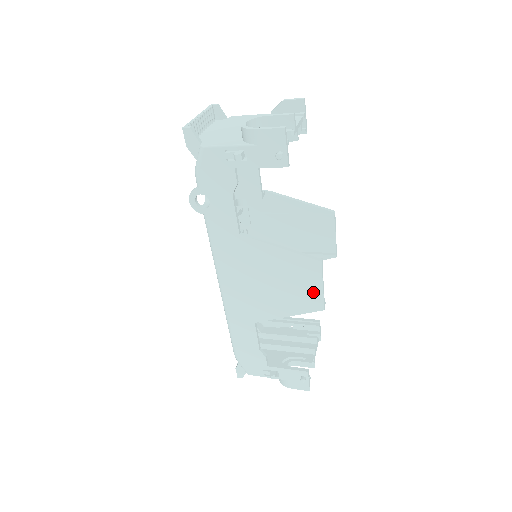
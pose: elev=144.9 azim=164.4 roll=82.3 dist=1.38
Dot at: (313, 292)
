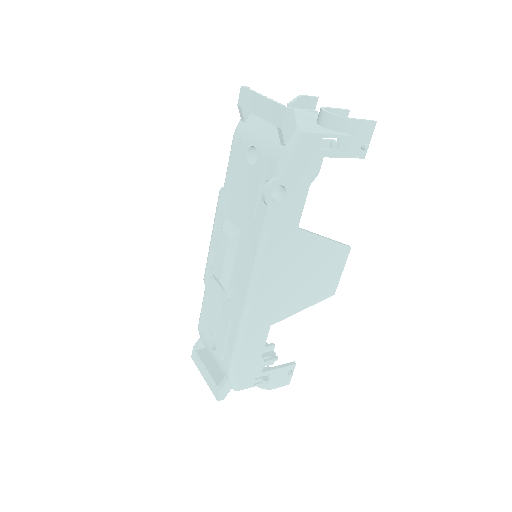
Dot at: (333, 279)
